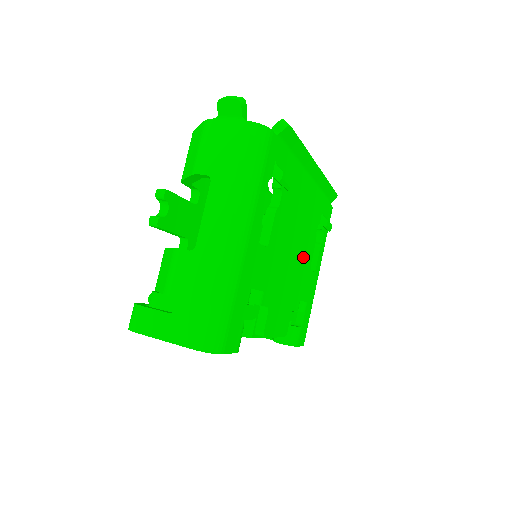
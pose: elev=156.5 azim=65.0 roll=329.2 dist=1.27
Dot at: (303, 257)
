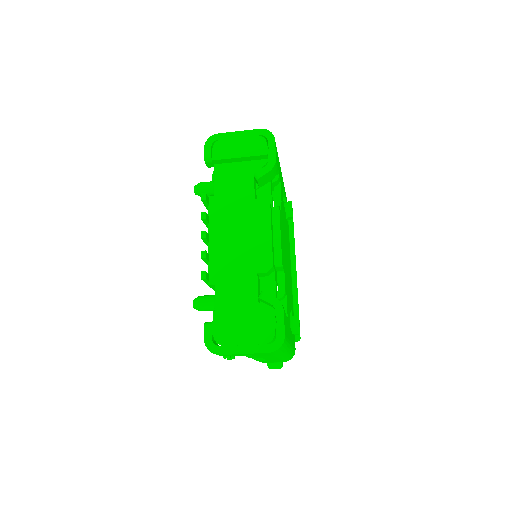
Dot at: (288, 283)
